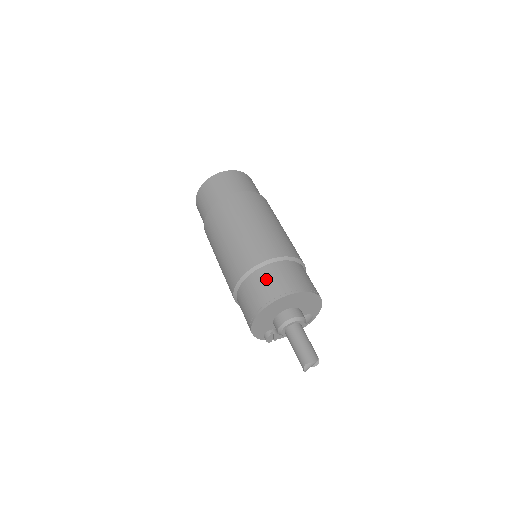
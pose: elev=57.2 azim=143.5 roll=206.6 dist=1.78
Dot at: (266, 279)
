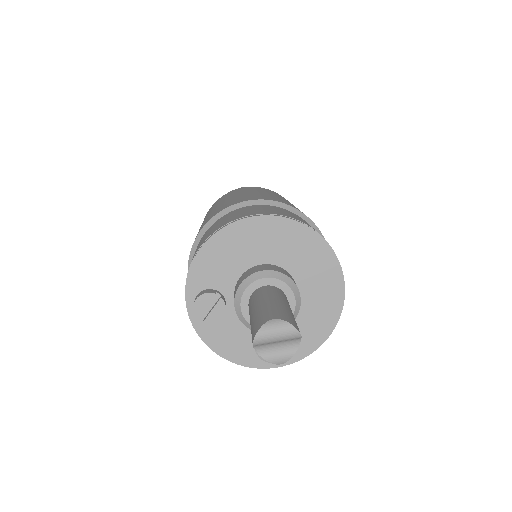
Dot at: (291, 213)
